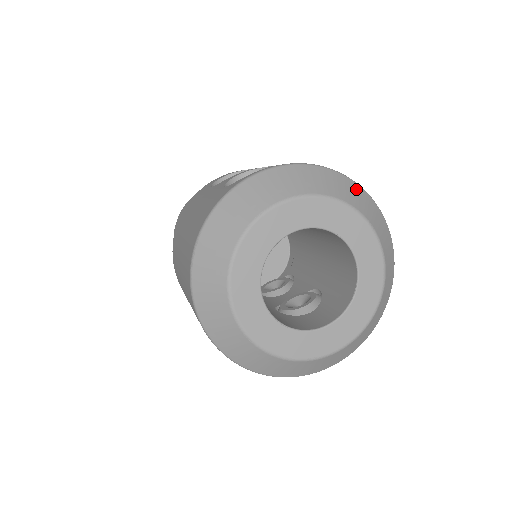
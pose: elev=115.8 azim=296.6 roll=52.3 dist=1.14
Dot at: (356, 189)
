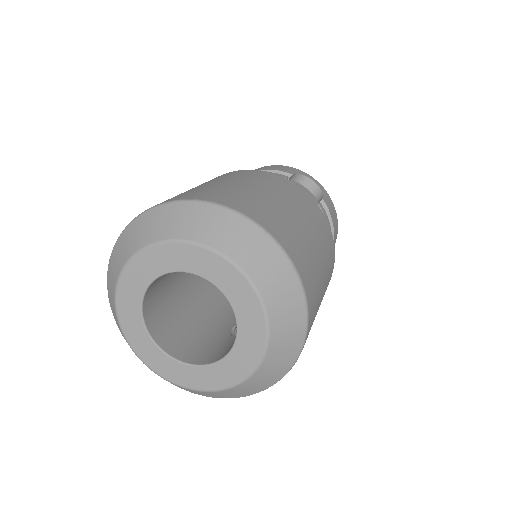
Dot at: (194, 211)
